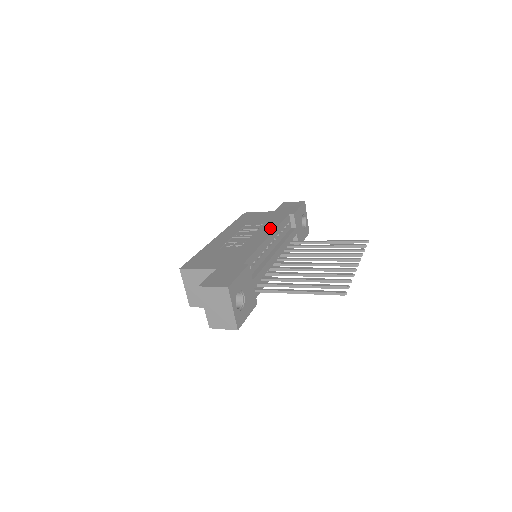
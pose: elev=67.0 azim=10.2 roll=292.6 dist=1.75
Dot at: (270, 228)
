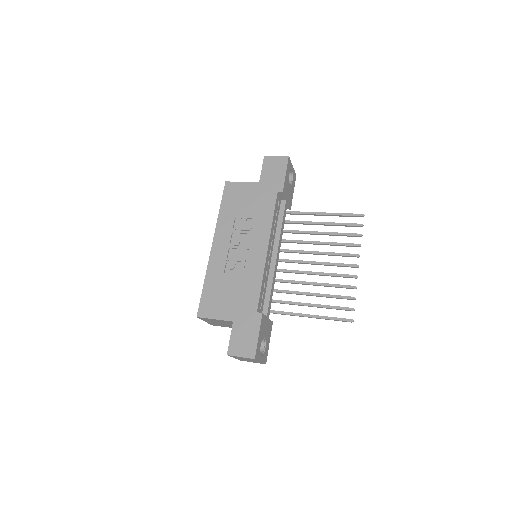
Dot at: (265, 230)
